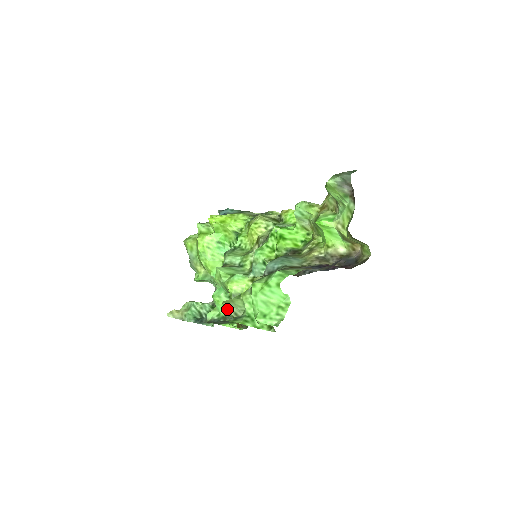
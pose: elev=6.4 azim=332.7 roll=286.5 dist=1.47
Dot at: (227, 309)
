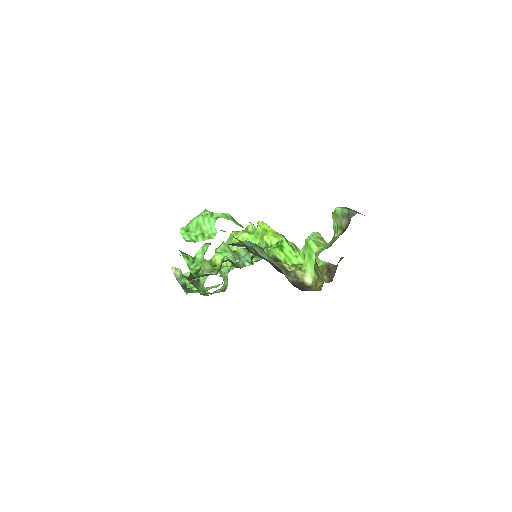
Dot at: occluded
